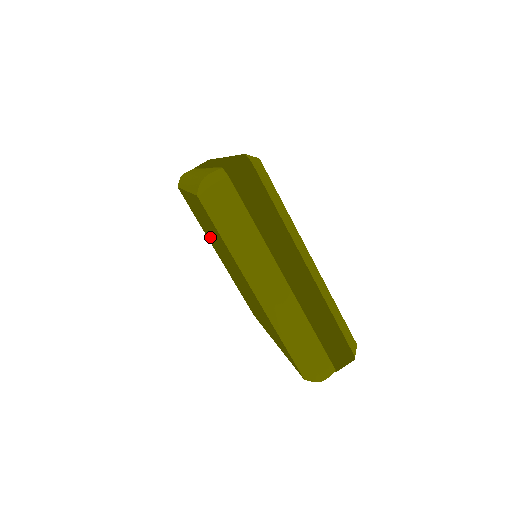
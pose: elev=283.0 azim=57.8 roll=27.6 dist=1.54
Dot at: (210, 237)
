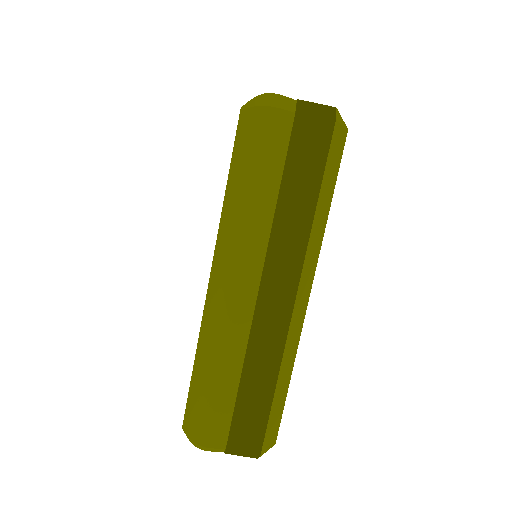
Dot at: occluded
